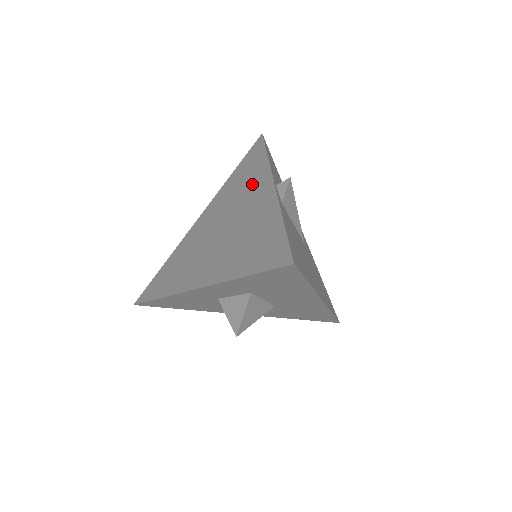
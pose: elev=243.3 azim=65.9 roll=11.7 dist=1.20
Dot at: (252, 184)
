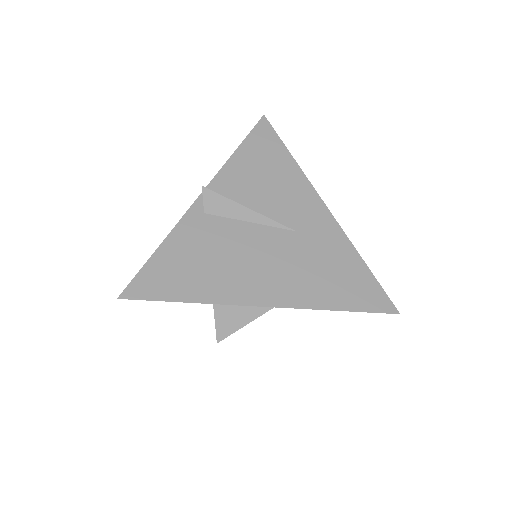
Dot at: occluded
